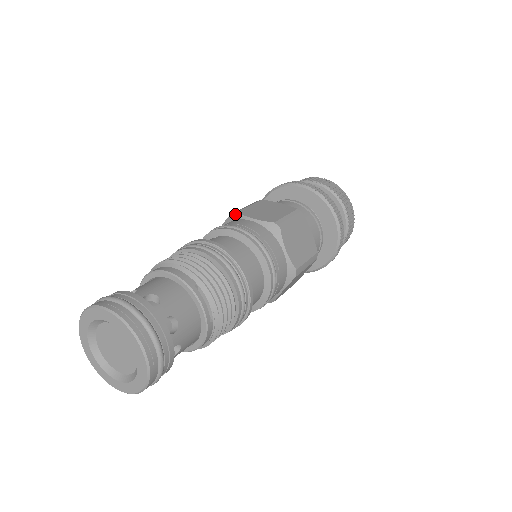
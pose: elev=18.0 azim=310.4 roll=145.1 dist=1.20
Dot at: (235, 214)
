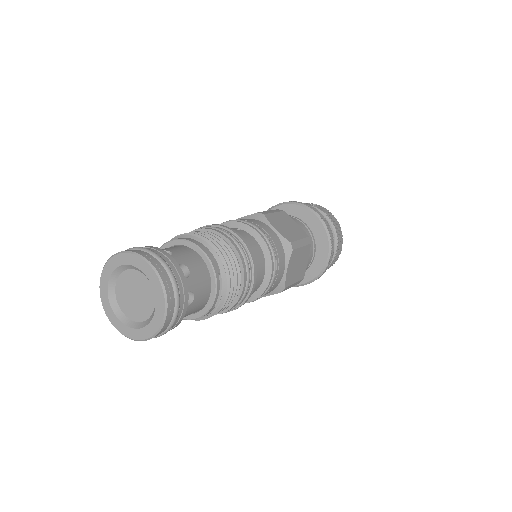
Dot at: (261, 215)
